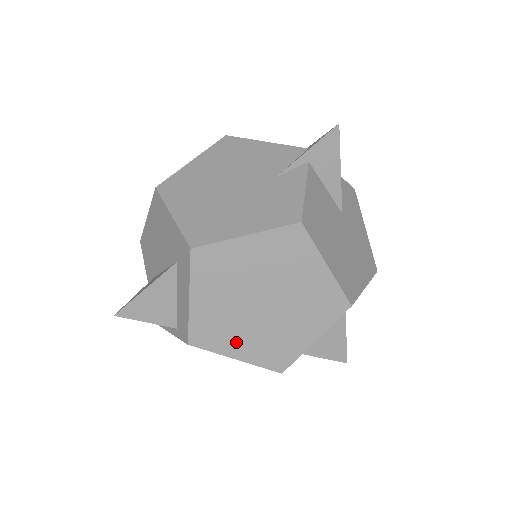
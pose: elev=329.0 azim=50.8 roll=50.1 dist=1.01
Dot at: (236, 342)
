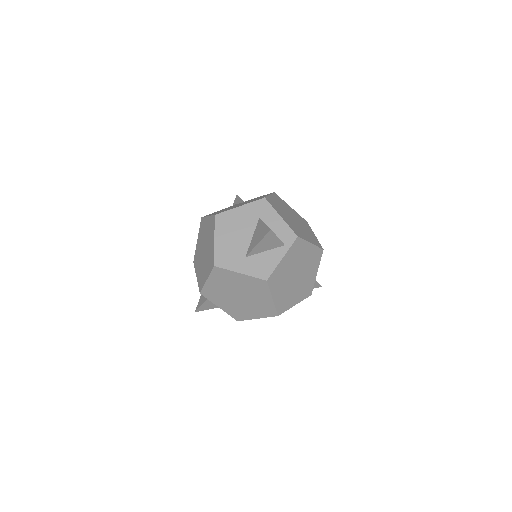
Dot at: (304, 236)
